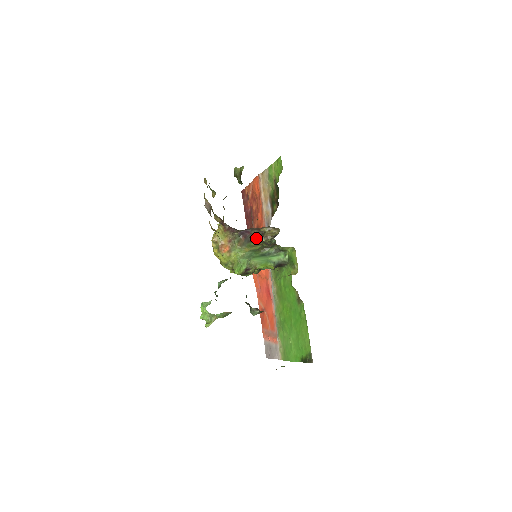
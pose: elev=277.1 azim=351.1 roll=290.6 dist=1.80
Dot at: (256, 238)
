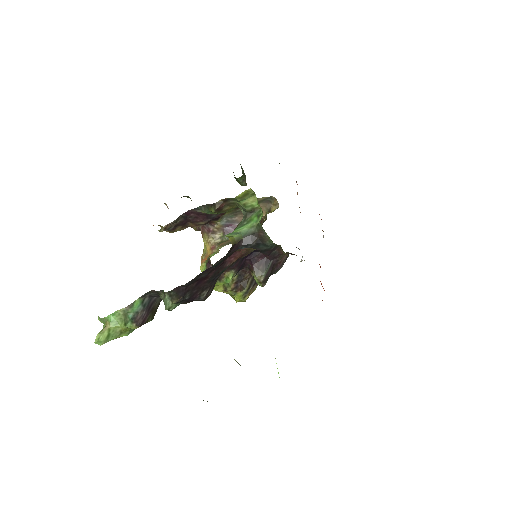
Dot at: occluded
